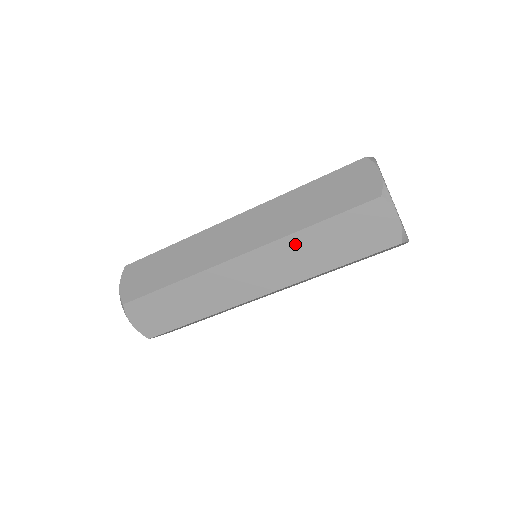
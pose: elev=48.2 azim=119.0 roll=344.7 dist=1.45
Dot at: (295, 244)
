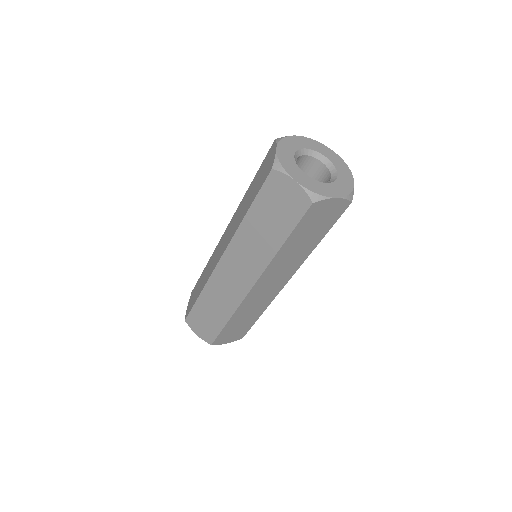
Dot at: (245, 235)
